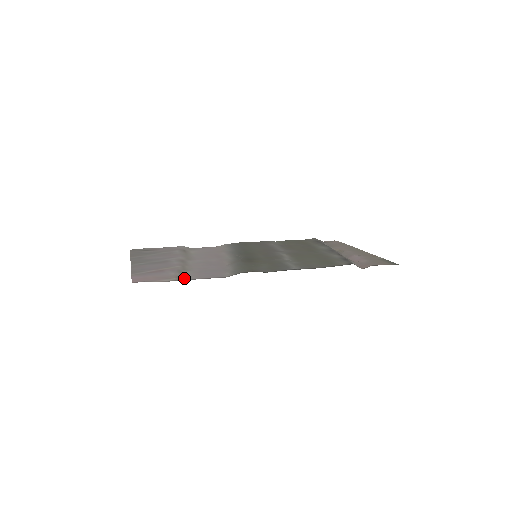
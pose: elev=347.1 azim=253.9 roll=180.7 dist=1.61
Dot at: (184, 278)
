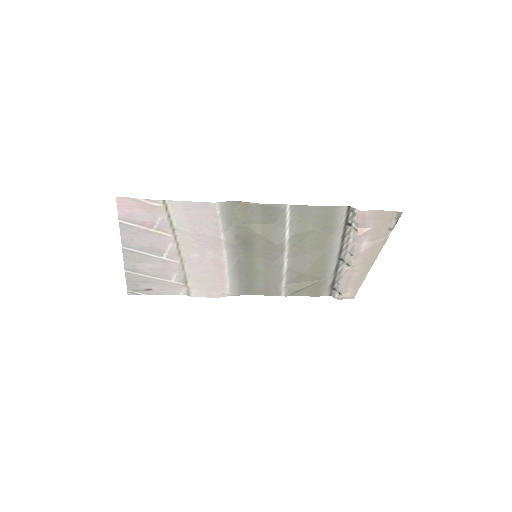
Dot at: (170, 205)
